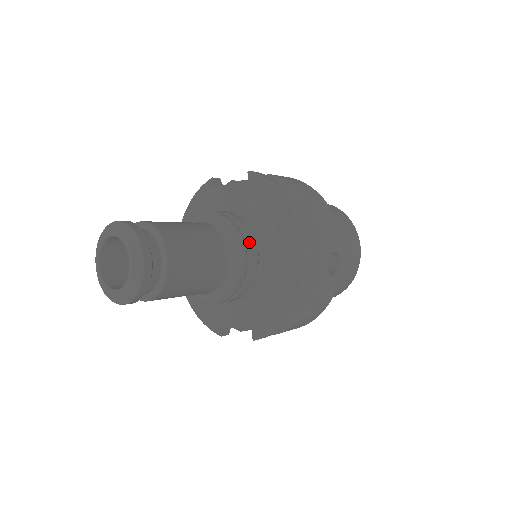
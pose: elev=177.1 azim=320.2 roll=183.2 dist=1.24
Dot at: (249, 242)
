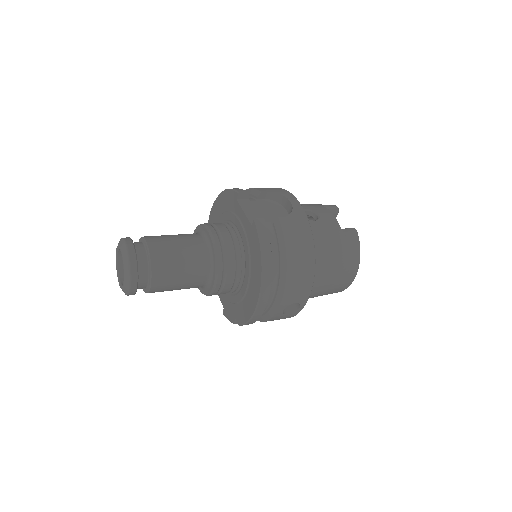
Dot at: (227, 276)
